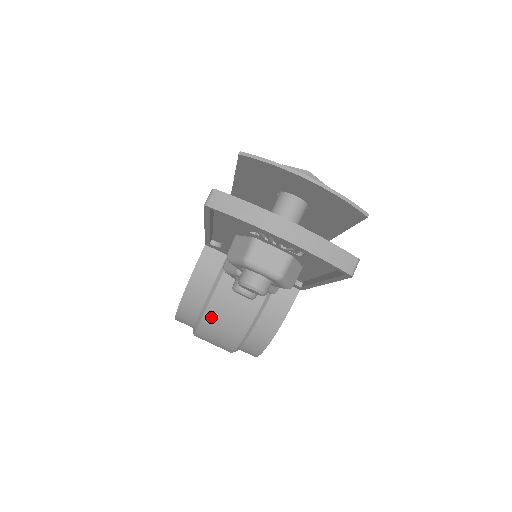
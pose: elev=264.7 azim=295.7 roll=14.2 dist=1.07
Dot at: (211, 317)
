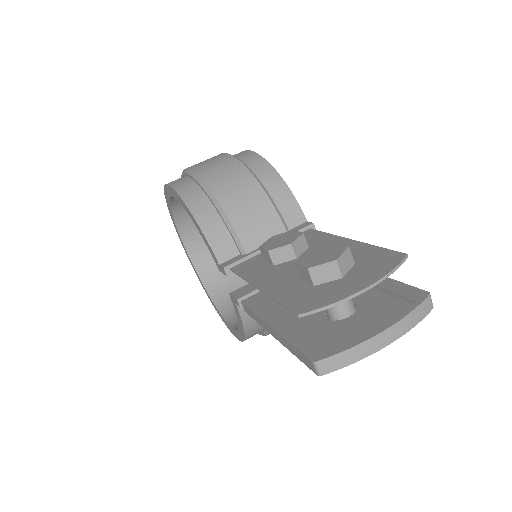
Dot at: occluded
